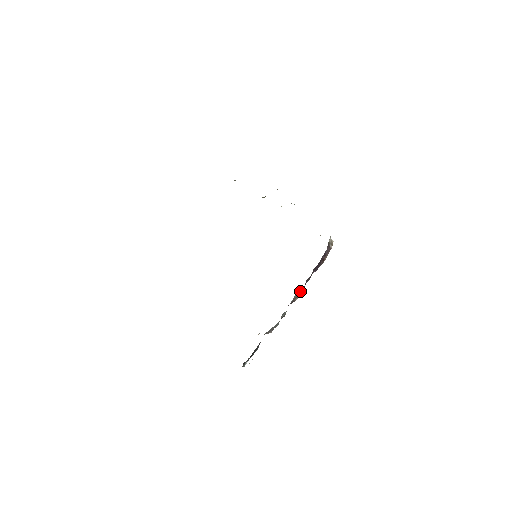
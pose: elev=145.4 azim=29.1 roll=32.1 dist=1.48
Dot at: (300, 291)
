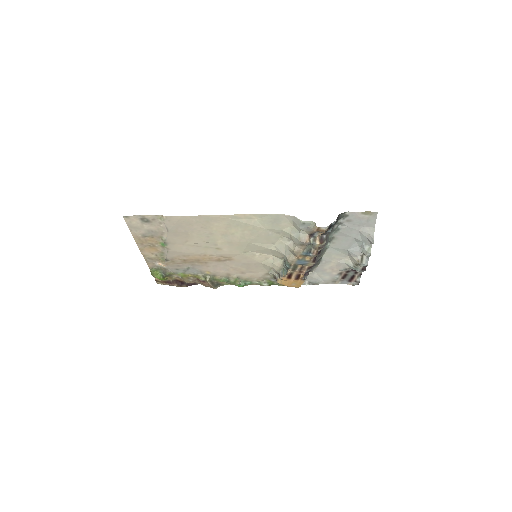
Dot at: (315, 262)
